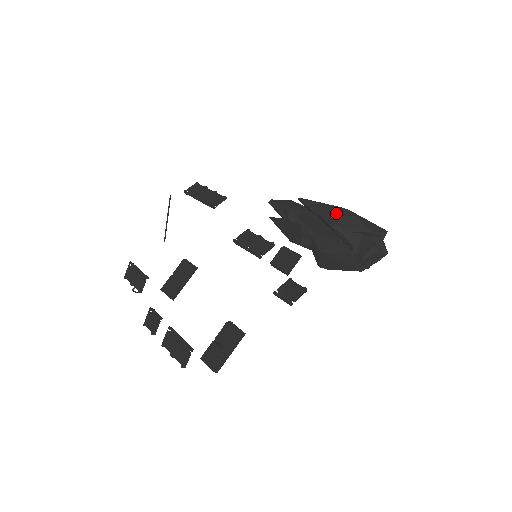
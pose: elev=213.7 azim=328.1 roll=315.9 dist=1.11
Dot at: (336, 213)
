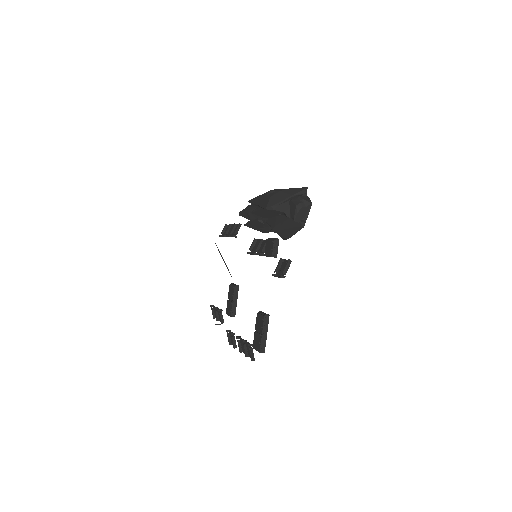
Dot at: (266, 197)
